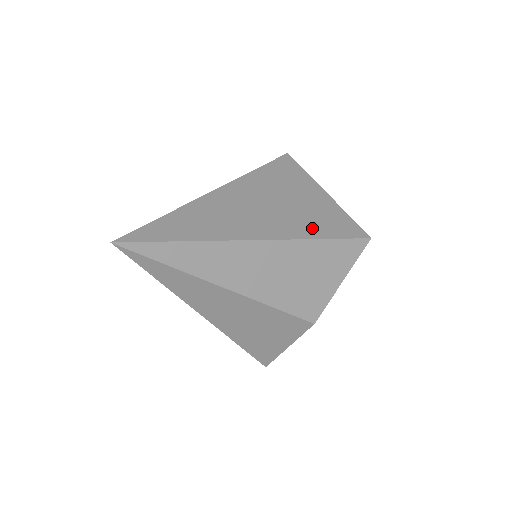
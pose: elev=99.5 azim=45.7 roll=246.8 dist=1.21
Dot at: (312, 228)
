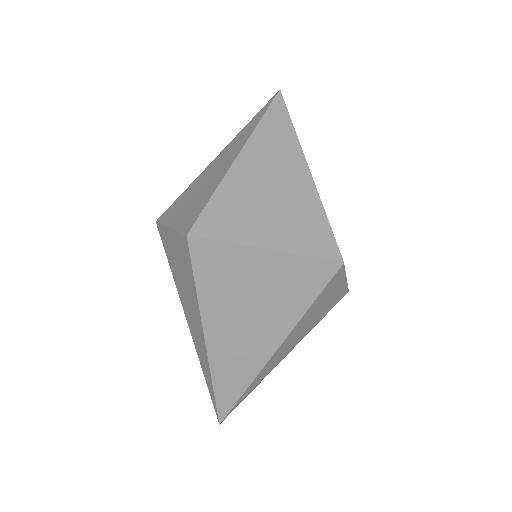
Dot at: (292, 308)
